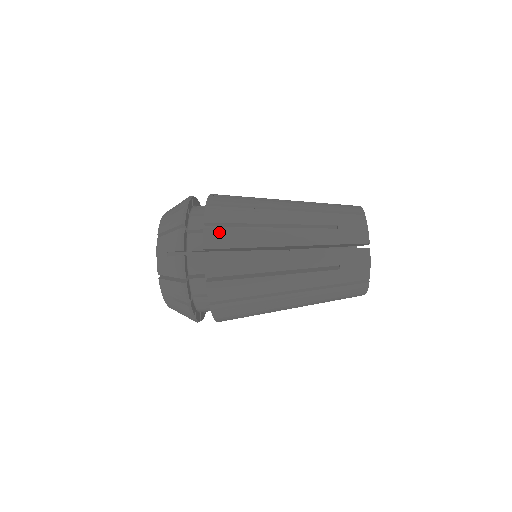
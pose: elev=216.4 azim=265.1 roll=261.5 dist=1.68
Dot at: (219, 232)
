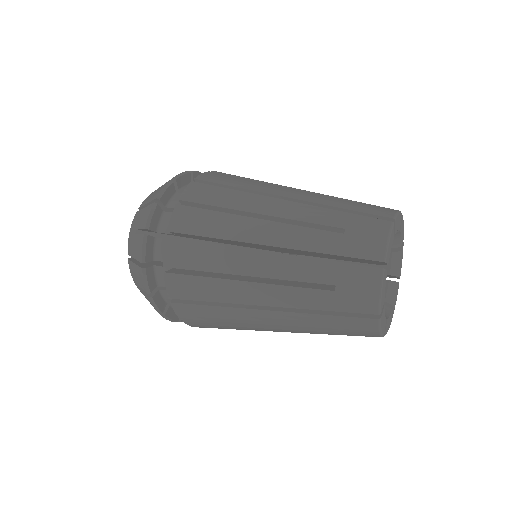
Dot at: (201, 325)
